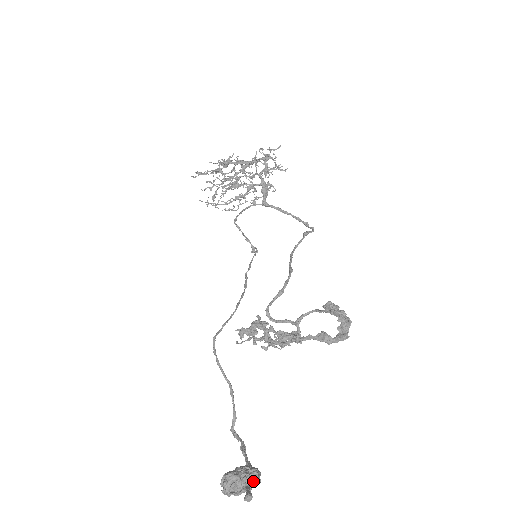
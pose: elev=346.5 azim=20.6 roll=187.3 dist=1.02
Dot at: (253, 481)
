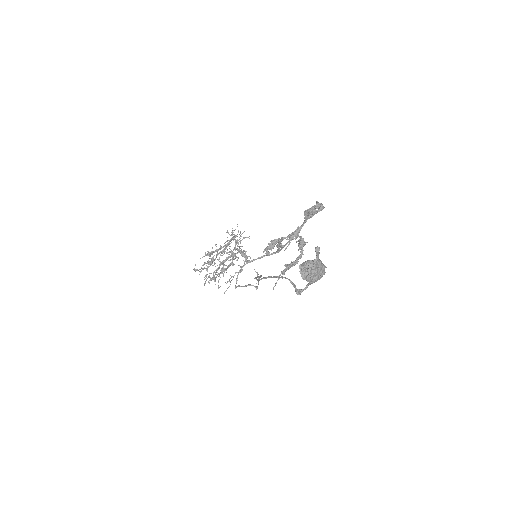
Dot at: (319, 261)
